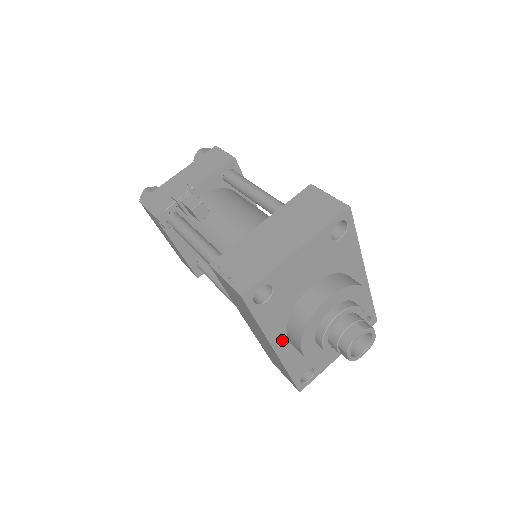
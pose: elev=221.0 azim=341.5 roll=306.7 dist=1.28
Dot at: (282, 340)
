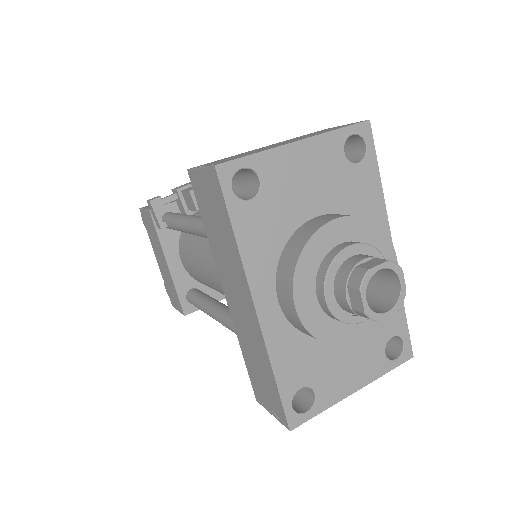
Dot at: (268, 292)
